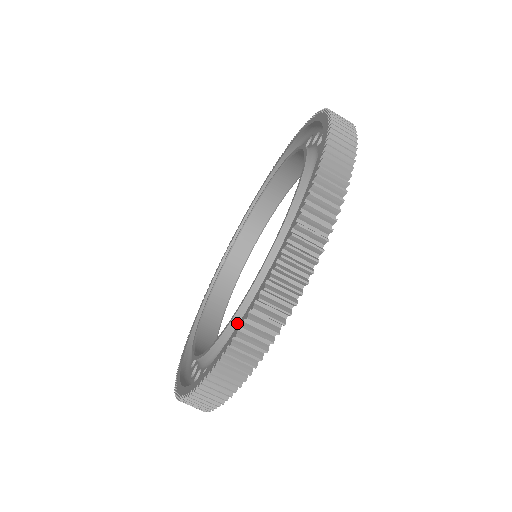
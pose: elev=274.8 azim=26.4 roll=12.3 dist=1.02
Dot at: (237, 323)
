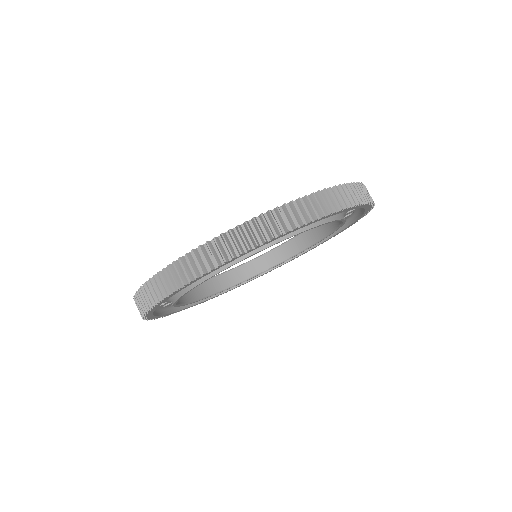
Dot at: occluded
